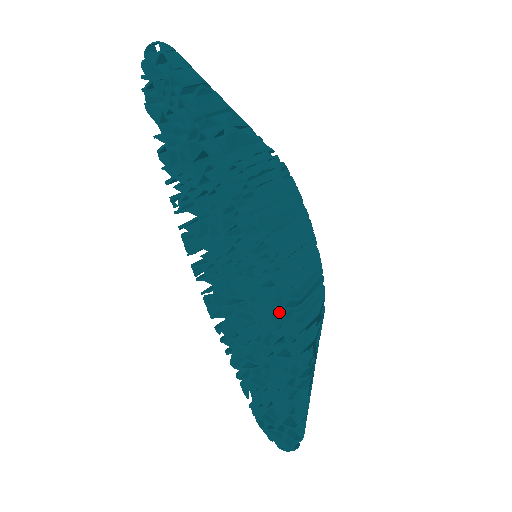
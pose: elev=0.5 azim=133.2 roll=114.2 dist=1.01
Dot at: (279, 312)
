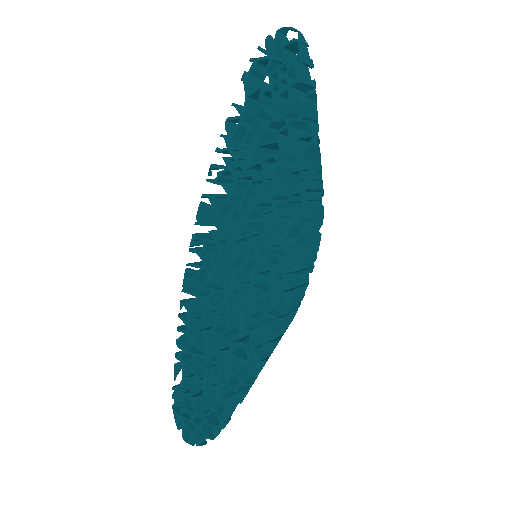
Dot at: (256, 316)
